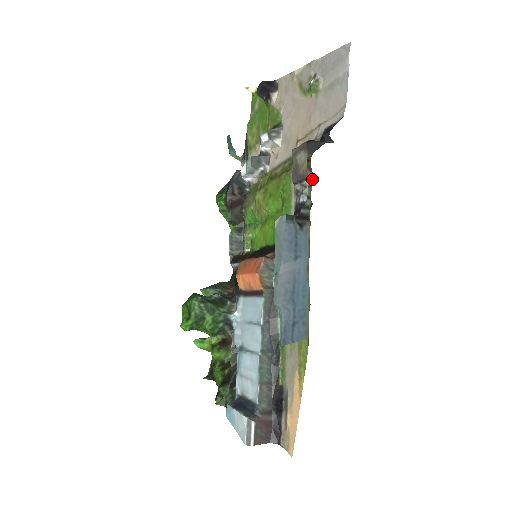
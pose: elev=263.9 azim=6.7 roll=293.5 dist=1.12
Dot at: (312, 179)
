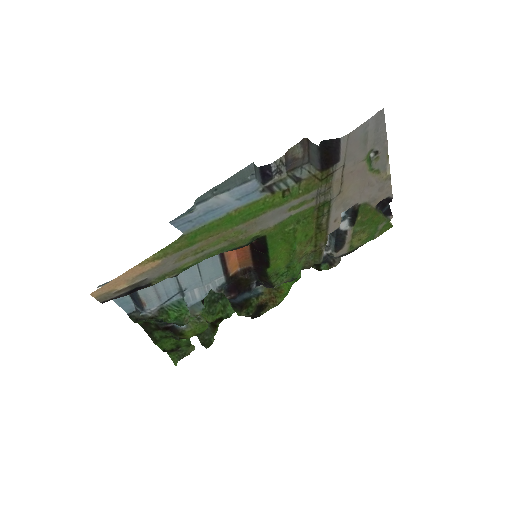
Dot at: (302, 181)
